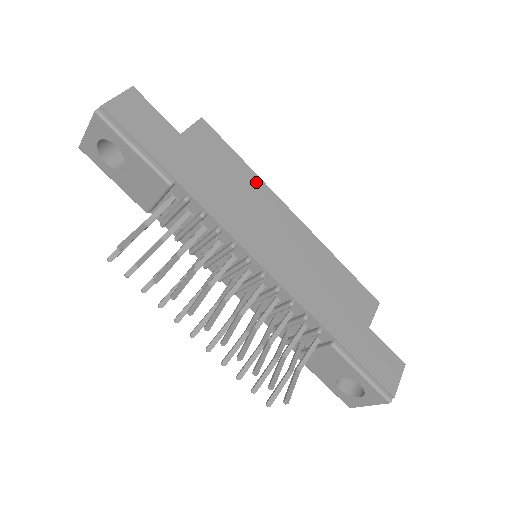
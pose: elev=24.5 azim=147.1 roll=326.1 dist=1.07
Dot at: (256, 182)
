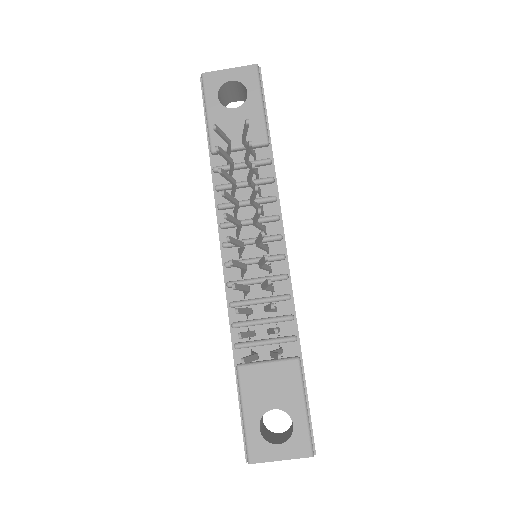
Dot at: occluded
